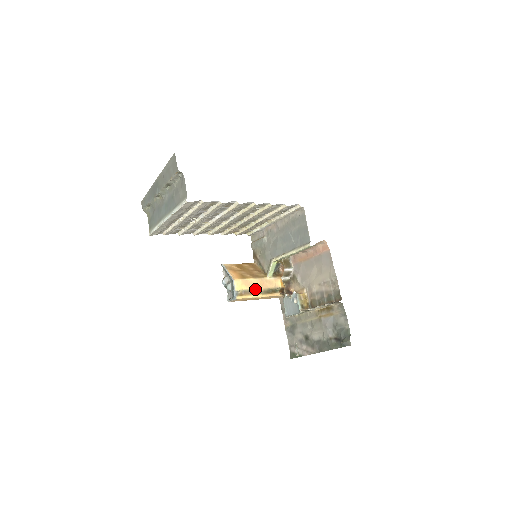
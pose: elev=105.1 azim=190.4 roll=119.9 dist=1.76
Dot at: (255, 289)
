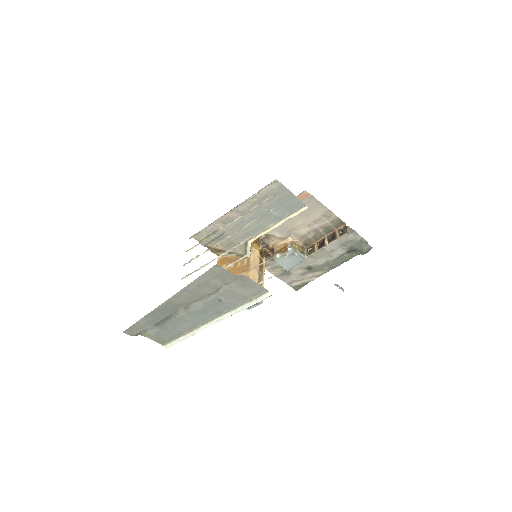
Dot at: (258, 278)
